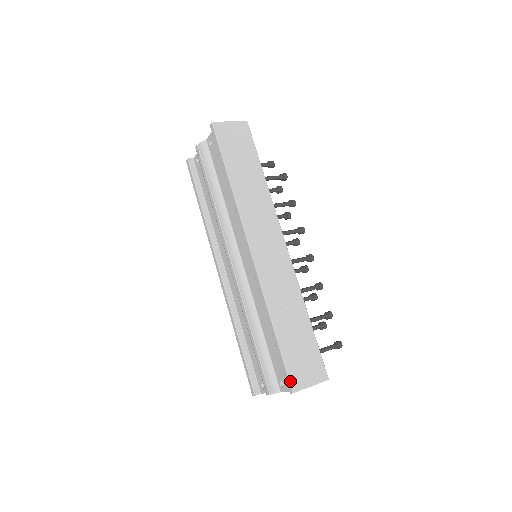
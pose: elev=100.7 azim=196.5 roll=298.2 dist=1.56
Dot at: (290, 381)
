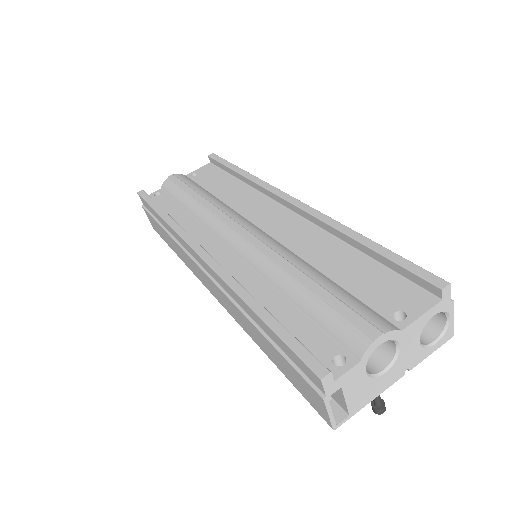
Dot at: (433, 274)
